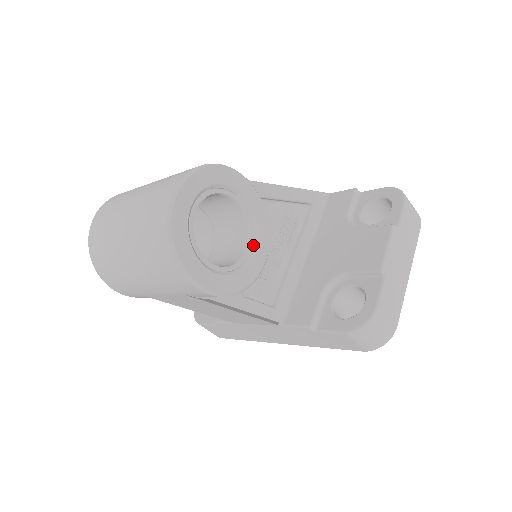
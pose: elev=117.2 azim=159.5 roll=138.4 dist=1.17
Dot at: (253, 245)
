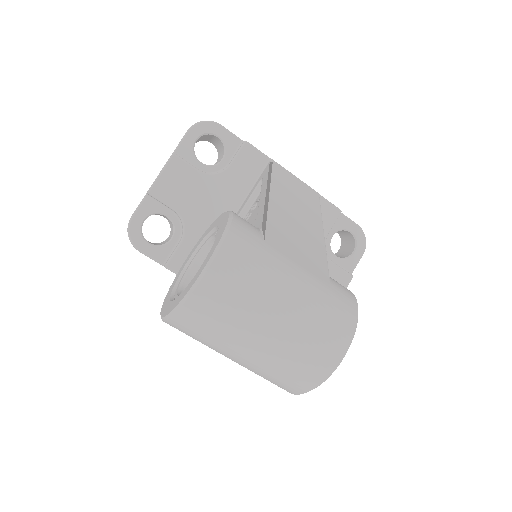
Dot at: occluded
